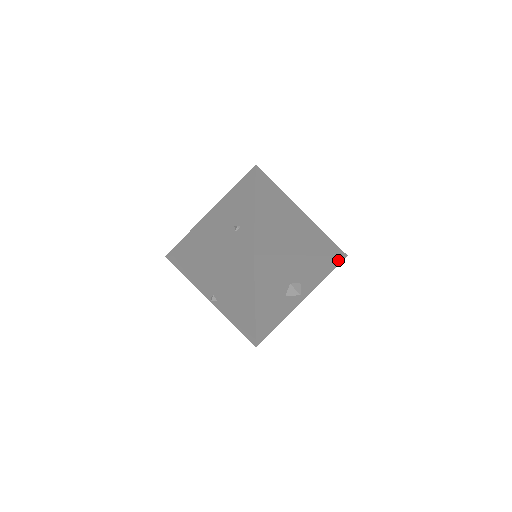
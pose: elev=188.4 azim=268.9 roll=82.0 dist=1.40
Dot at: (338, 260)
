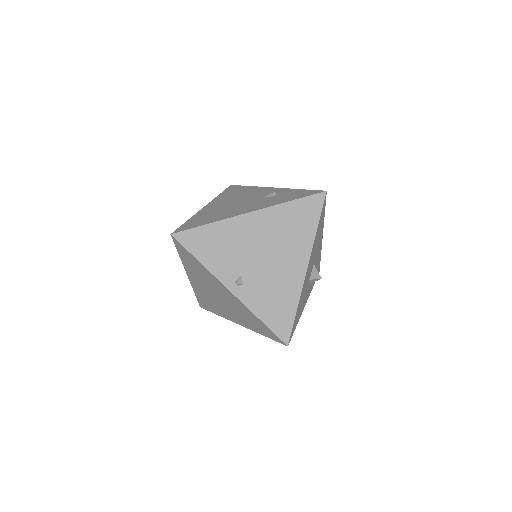
Dot at: (318, 271)
